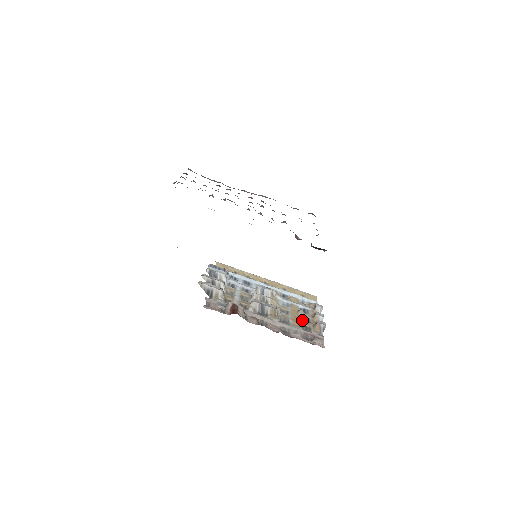
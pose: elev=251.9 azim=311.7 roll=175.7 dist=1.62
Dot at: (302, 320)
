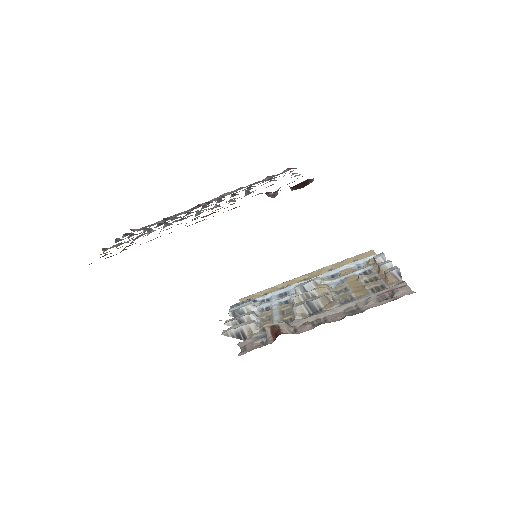
Dot at: (367, 284)
